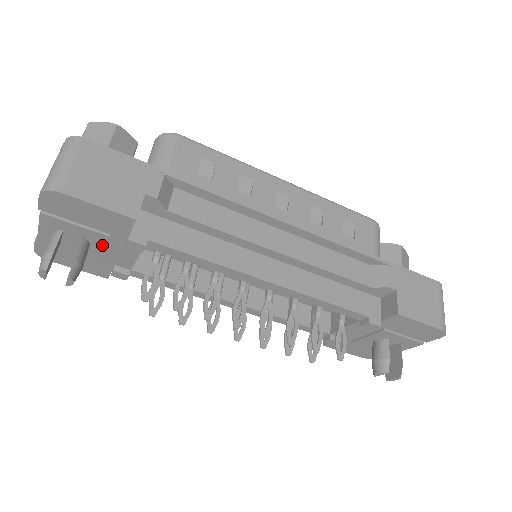
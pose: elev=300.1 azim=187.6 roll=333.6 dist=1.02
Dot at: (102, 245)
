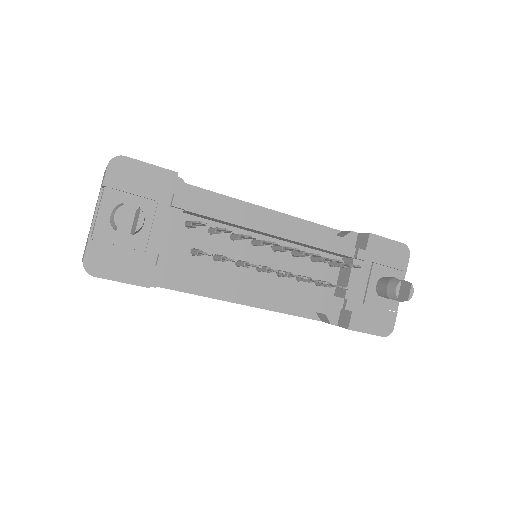
Dot at: (150, 219)
